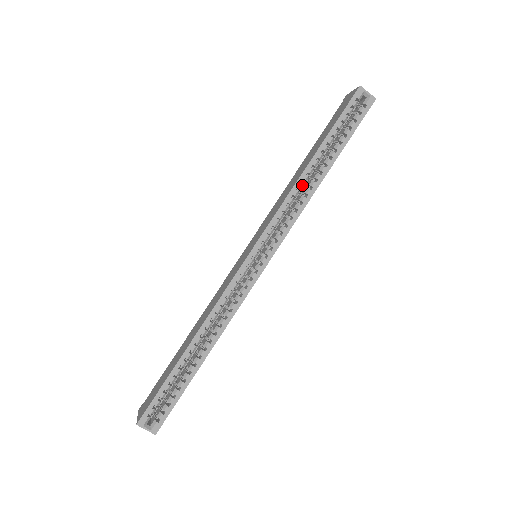
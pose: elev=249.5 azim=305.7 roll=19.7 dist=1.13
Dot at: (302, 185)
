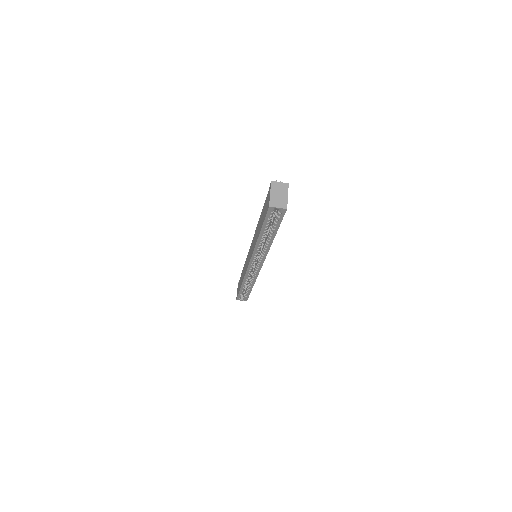
Dot at: (260, 245)
